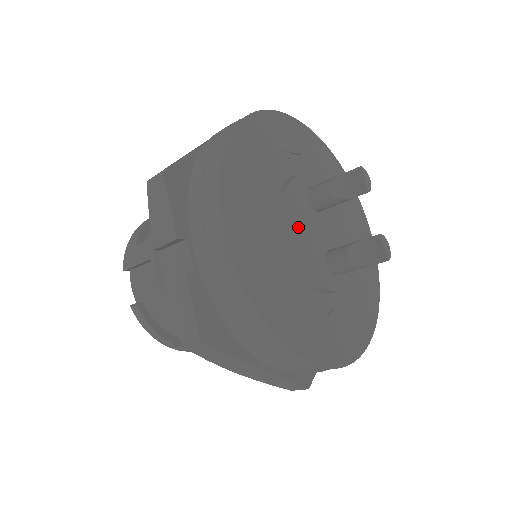
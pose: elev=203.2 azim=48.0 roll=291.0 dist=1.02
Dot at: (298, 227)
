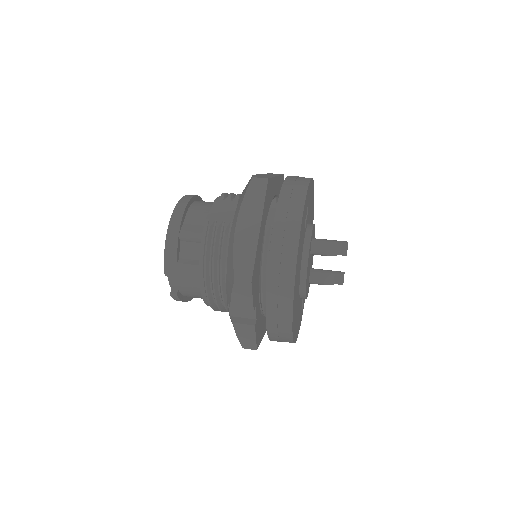
Dot at: (307, 279)
